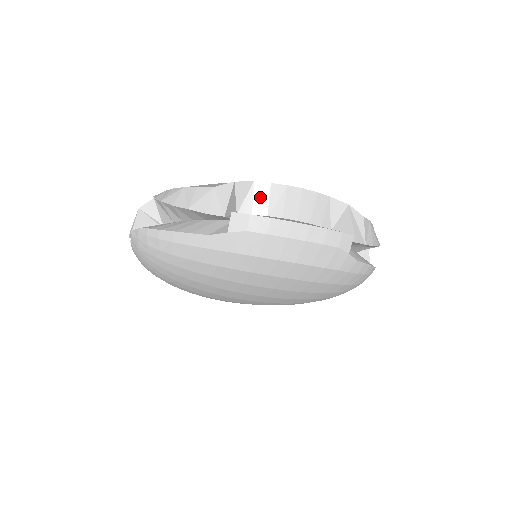
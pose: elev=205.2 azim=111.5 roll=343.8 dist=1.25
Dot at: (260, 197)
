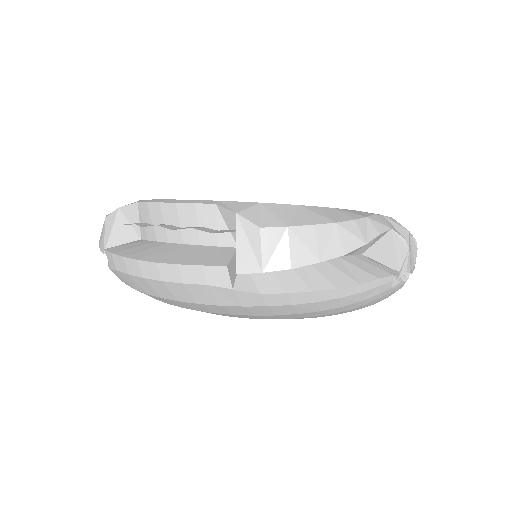
Dot at: (146, 220)
